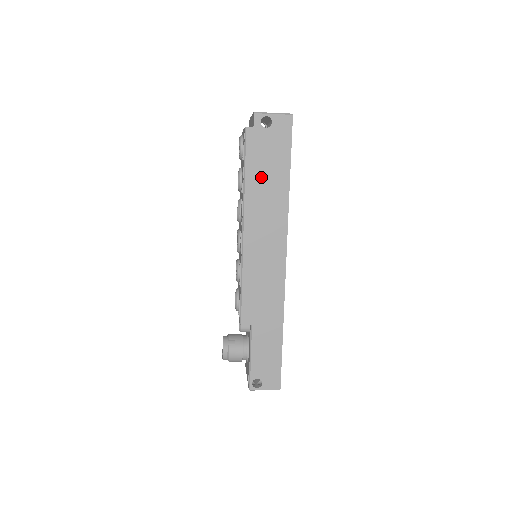
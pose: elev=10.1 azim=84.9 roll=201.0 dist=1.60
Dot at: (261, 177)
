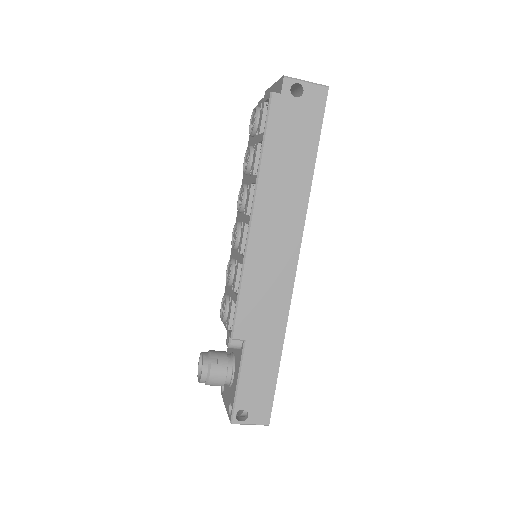
Dot at: (282, 157)
